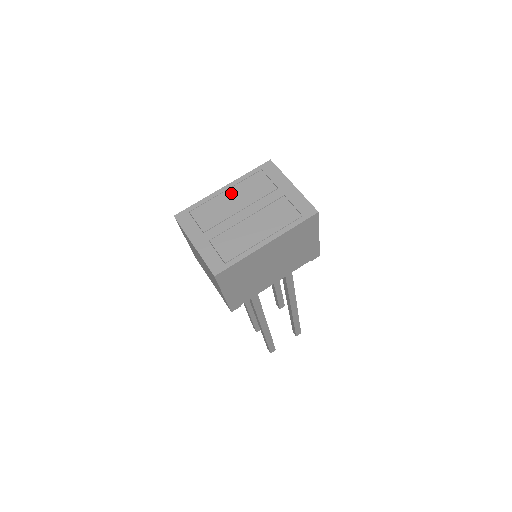
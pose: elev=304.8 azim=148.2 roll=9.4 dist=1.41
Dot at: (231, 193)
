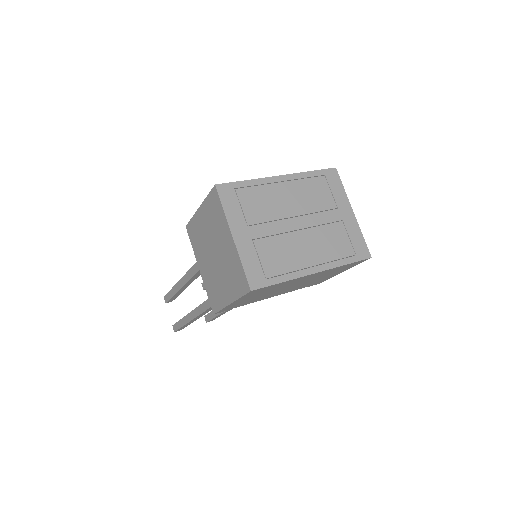
Dot at: (288, 188)
